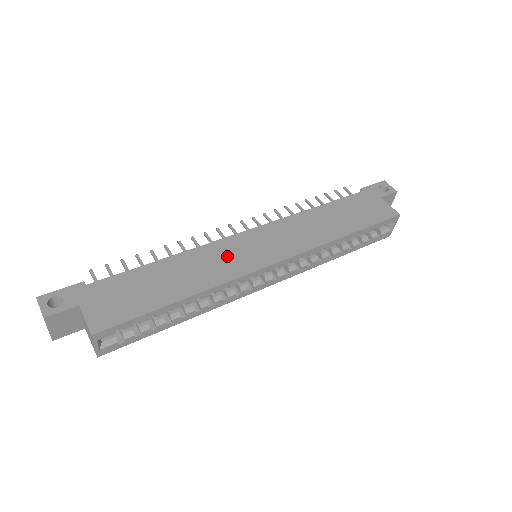
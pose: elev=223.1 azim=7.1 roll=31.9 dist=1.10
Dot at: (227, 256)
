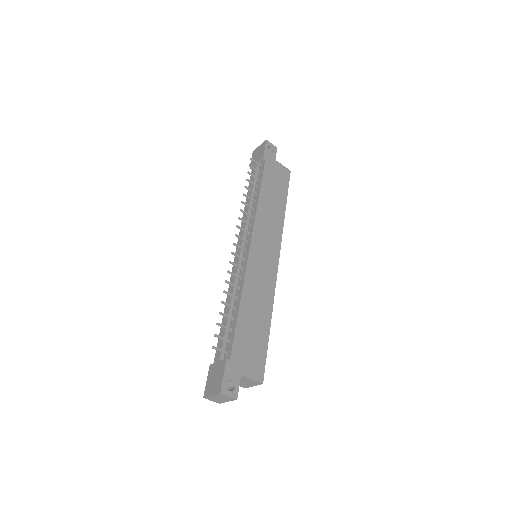
Dot at: (260, 274)
